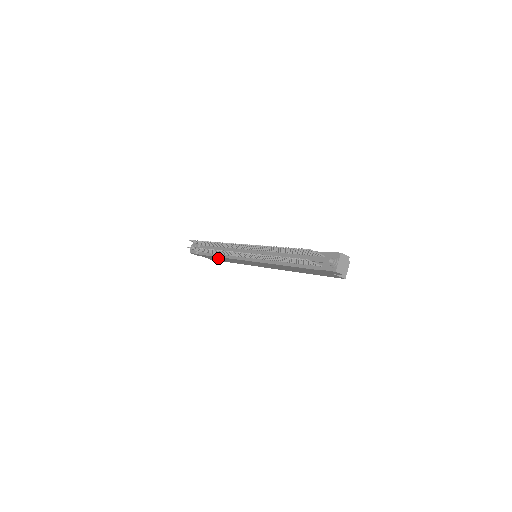
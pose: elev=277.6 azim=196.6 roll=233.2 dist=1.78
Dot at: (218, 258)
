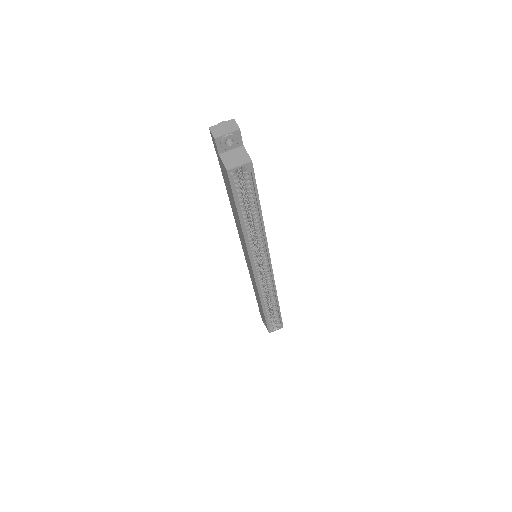
Dot at: (258, 301)
